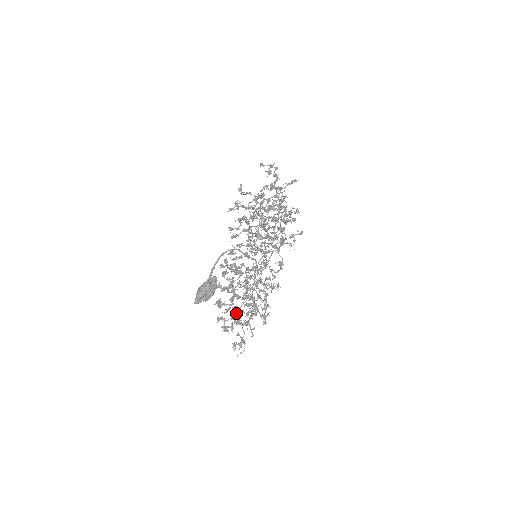
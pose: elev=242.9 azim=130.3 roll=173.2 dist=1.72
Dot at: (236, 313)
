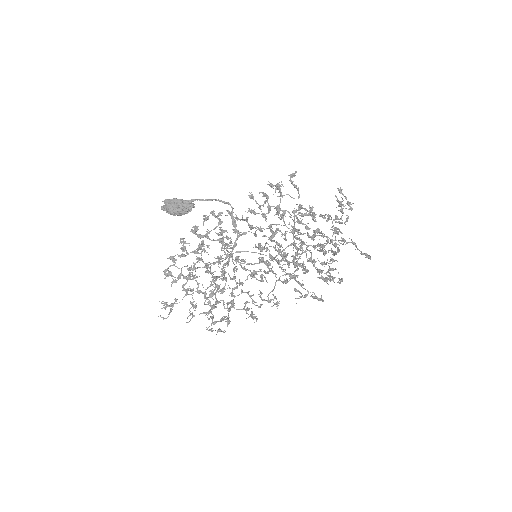
Dot at: (190, 276)
